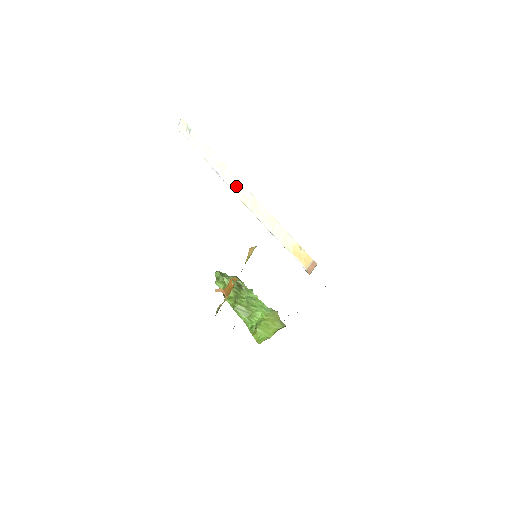
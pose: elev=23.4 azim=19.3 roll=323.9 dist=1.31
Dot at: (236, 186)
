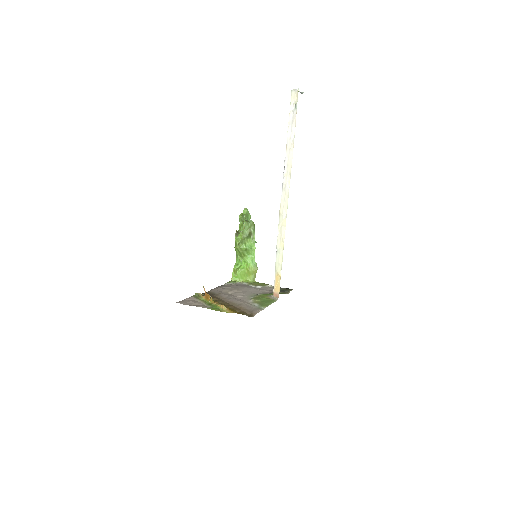
Dot at: (285, 196)
